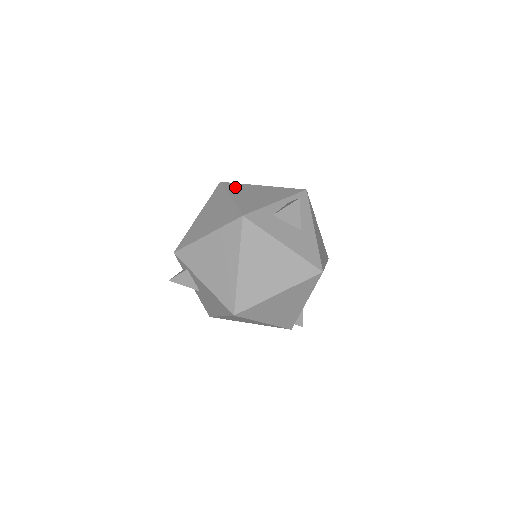
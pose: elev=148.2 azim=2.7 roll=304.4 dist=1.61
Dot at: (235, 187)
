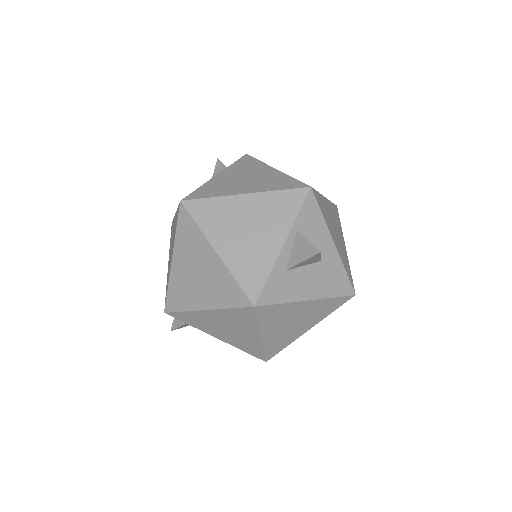
Dot at: (209, 214)
